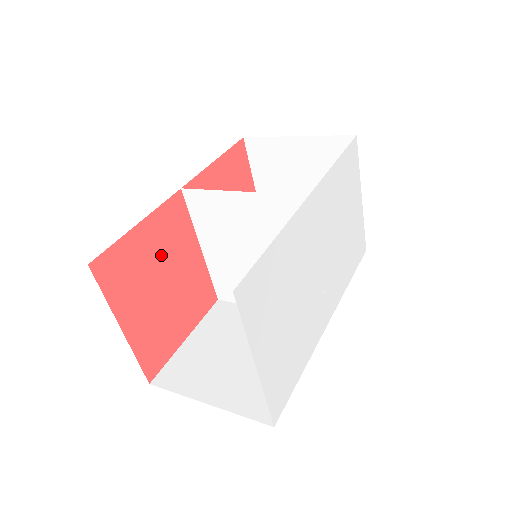
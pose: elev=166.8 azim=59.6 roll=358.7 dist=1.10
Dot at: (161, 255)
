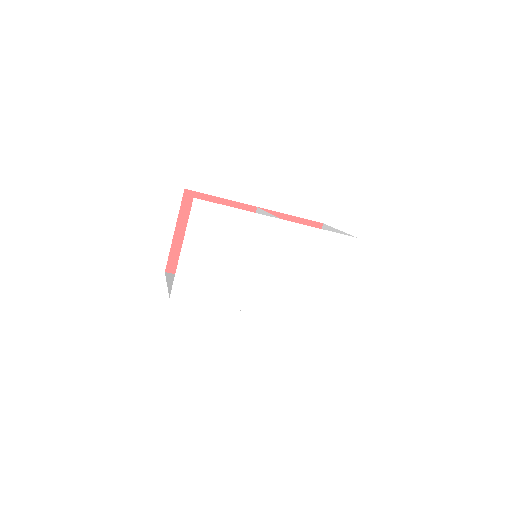
Dot at: occluded
